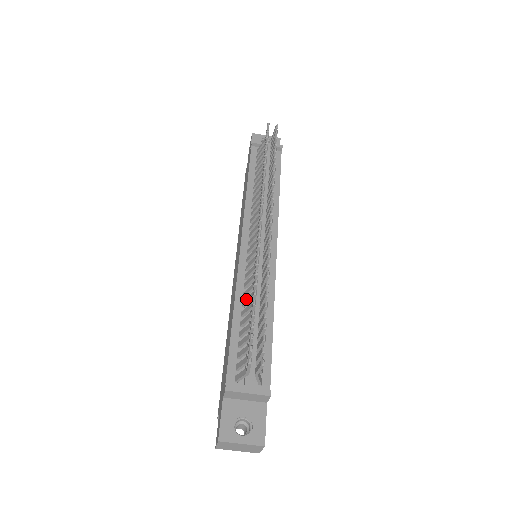
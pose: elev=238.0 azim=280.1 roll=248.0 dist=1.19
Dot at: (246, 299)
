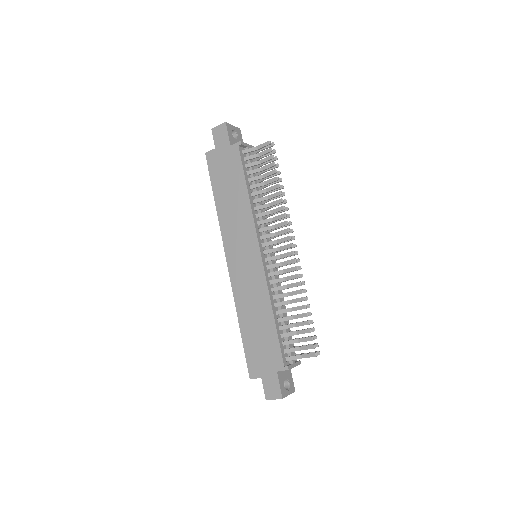
Dot at: (280, 303)
